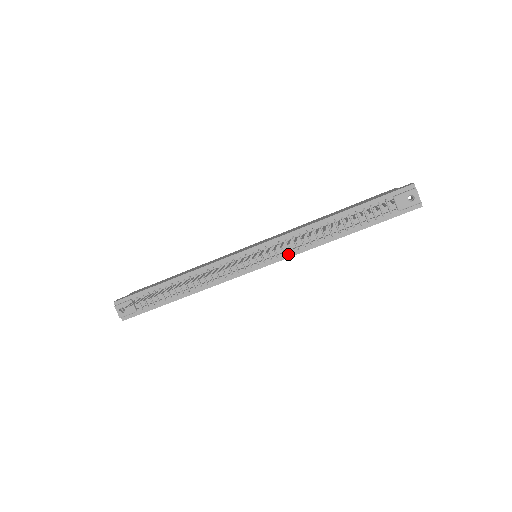
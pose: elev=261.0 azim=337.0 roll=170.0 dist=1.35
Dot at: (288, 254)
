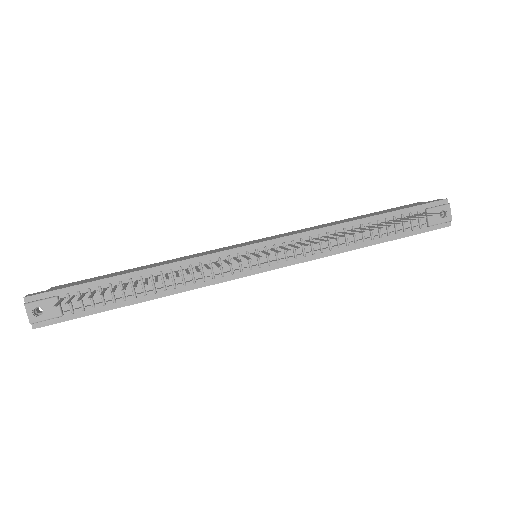
Dot at: (300, 258)
